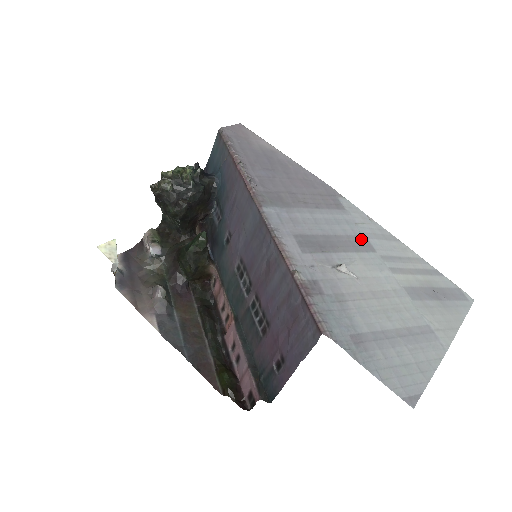
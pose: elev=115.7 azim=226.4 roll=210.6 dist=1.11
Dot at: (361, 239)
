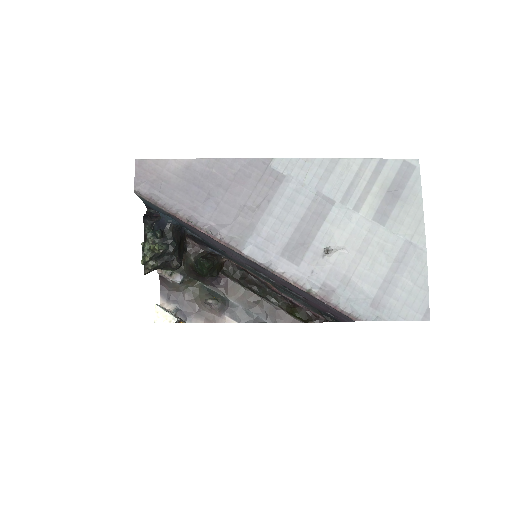
Dot at: (318, 200)
